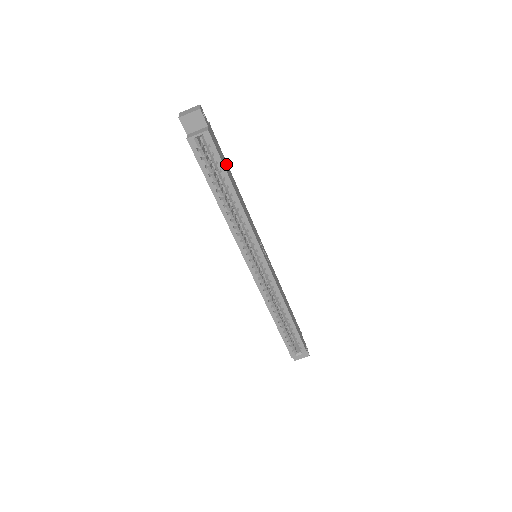
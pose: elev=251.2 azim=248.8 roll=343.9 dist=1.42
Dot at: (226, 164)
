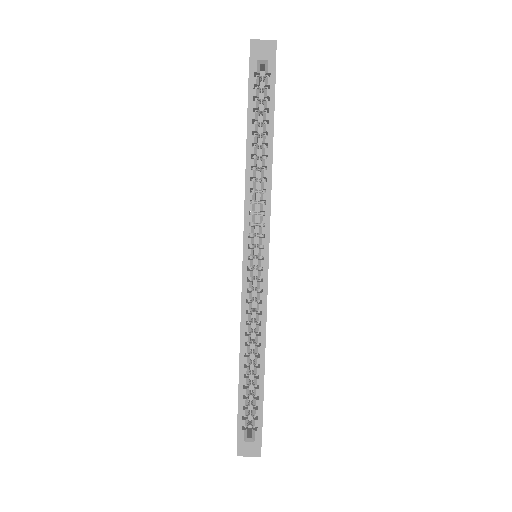
Dot at: occluded
